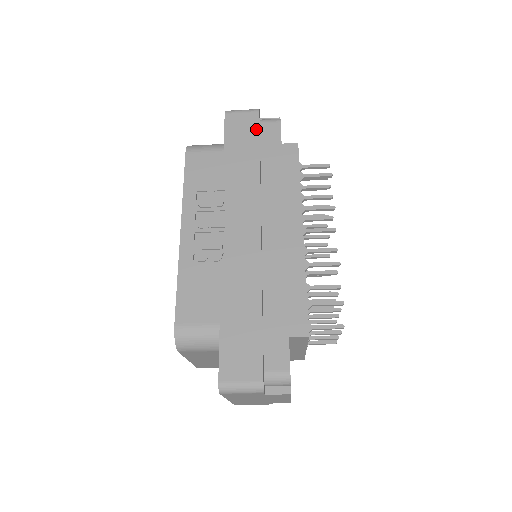
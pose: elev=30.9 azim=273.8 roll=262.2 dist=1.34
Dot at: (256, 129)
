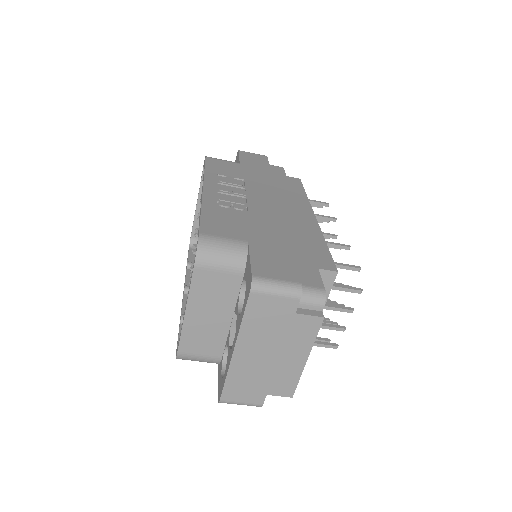
Dot at: (266, 162)
